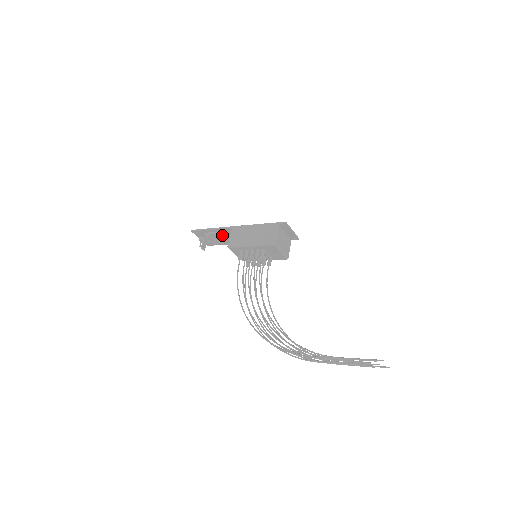
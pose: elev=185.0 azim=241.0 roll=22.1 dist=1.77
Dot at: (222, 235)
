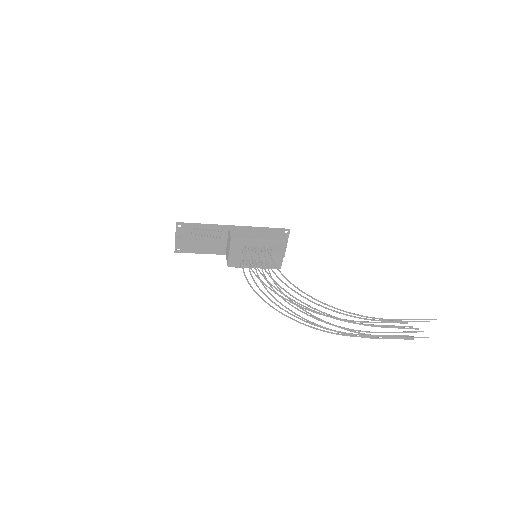
Dot at: (213, 234)
